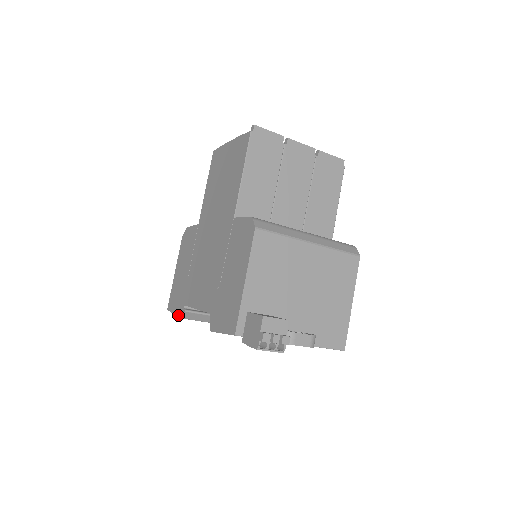
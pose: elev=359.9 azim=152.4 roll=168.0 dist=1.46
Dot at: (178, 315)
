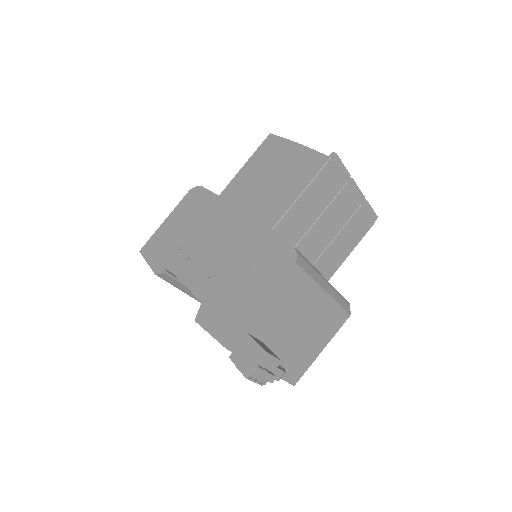
Dot at: (154, 270)
